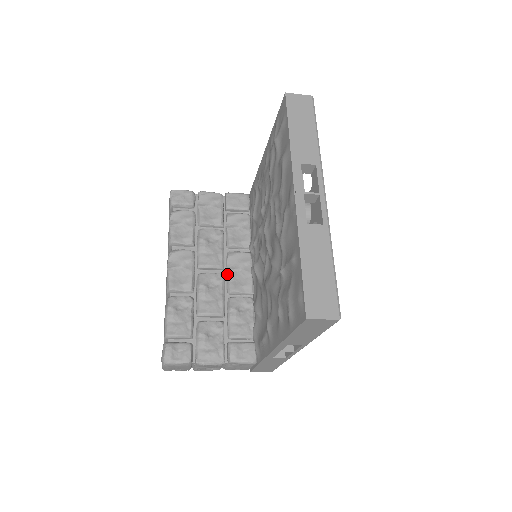
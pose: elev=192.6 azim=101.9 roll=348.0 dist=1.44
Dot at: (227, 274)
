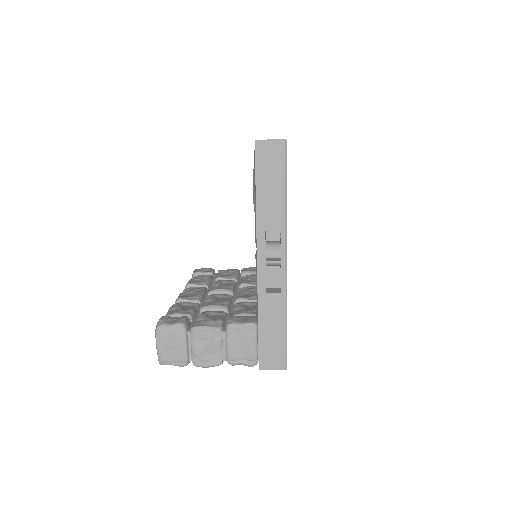
Dot at: (236, 295)
